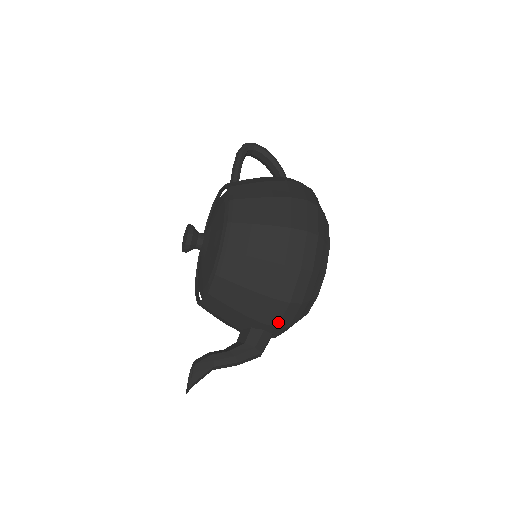
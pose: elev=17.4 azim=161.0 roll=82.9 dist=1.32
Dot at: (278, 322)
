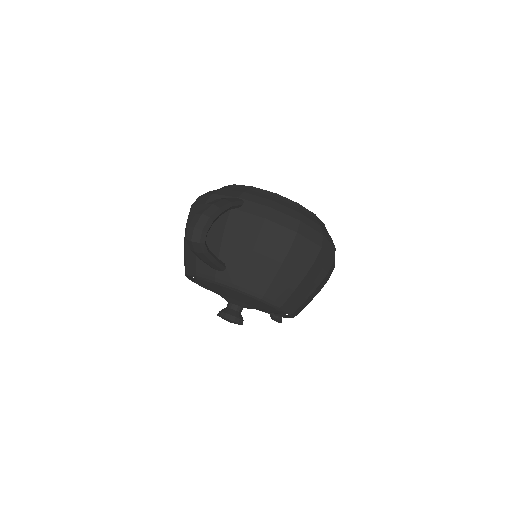
Dot at: occluded
